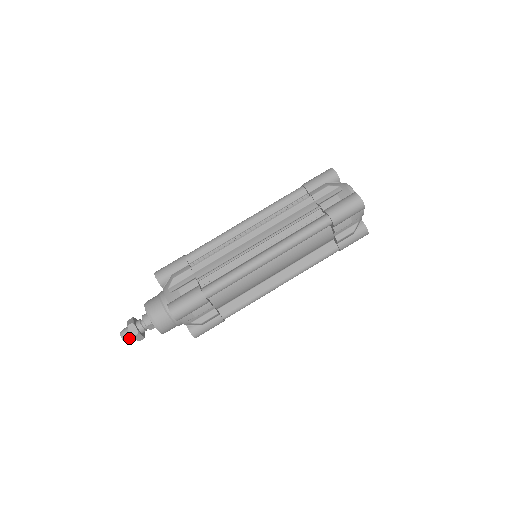
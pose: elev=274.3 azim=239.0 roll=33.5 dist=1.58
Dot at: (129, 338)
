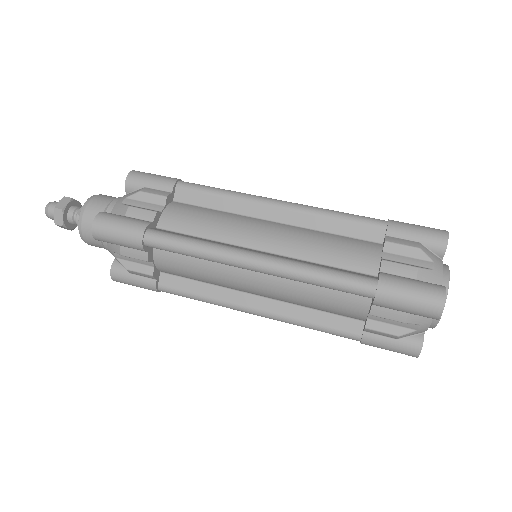
Dot at: occluded
